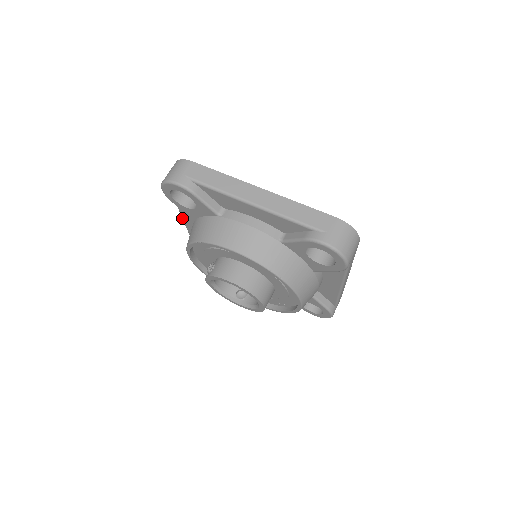
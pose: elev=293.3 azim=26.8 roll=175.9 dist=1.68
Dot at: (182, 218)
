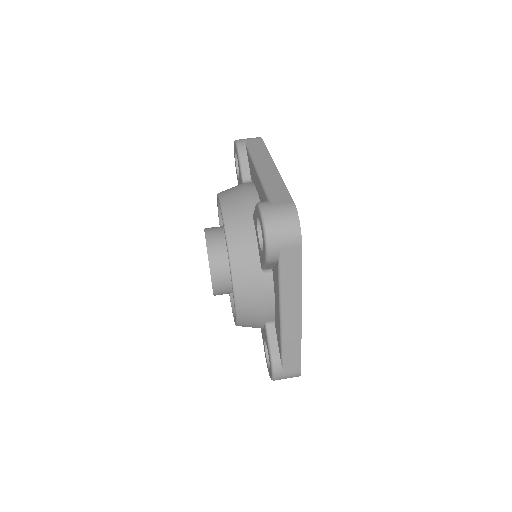
Dot at: occluded
